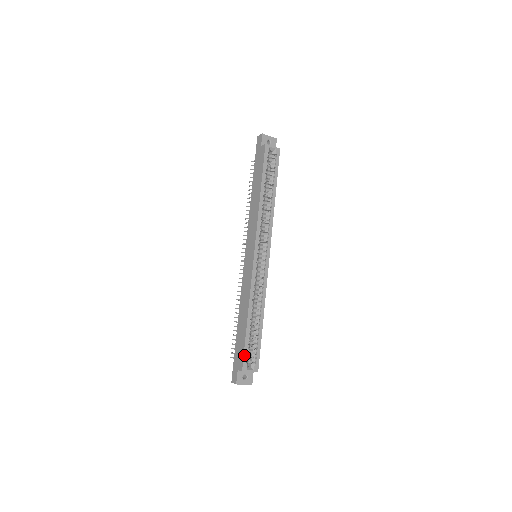
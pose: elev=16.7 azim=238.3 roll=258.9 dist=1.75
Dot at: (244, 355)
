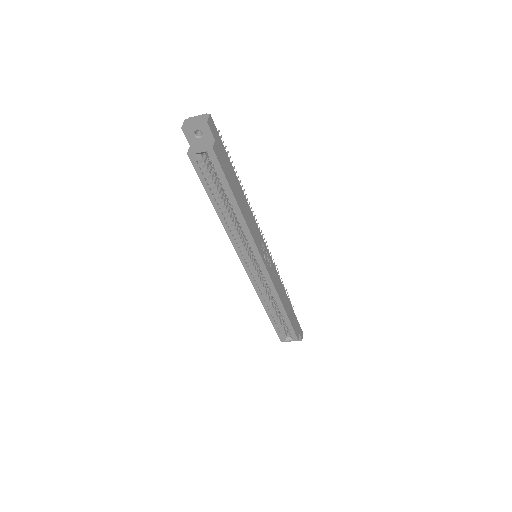
Dot at: (277, 333)
